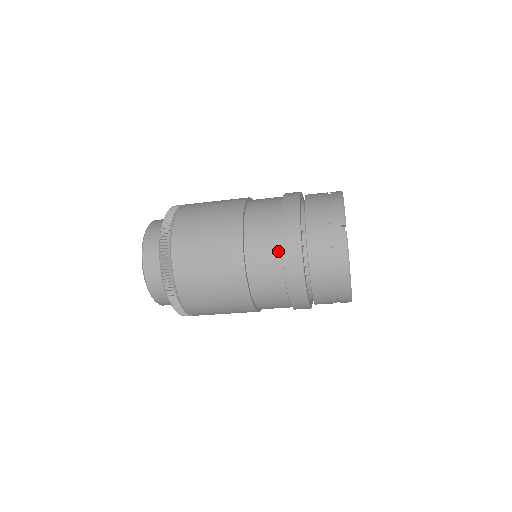
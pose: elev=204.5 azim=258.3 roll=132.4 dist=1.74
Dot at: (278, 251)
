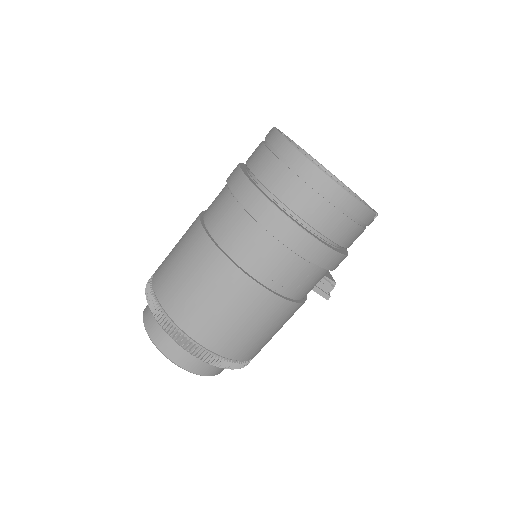
Dot at: occluded
